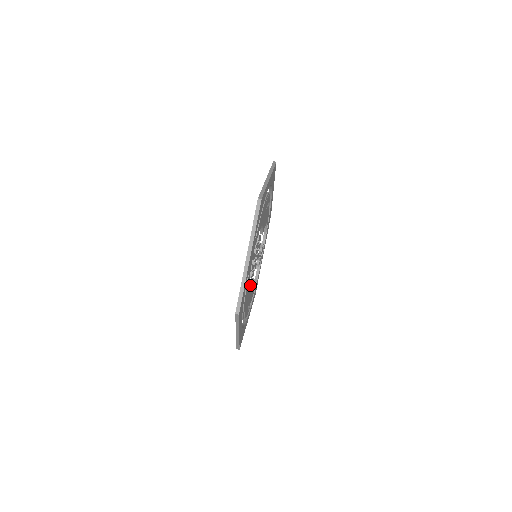
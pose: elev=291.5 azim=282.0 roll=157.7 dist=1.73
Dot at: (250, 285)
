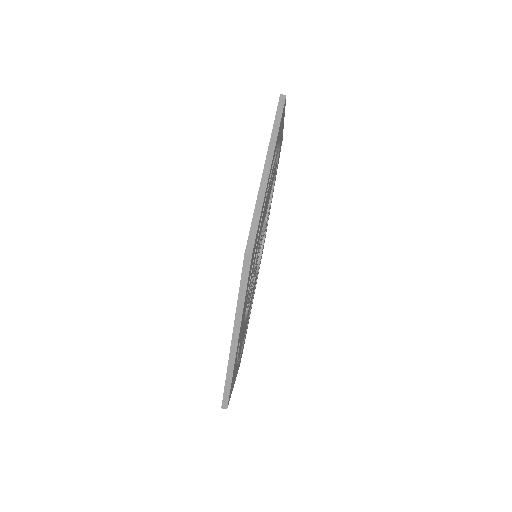
Dot at: occluded
